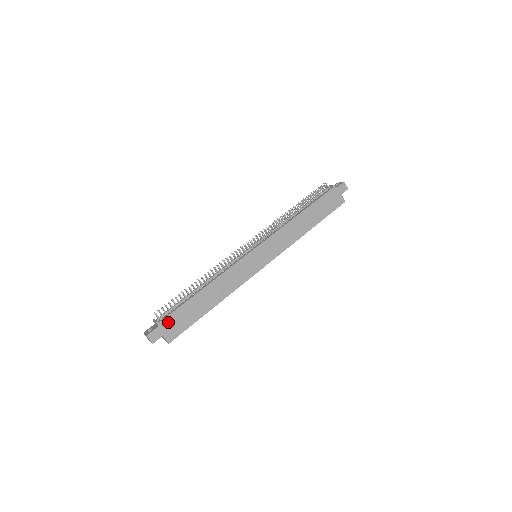
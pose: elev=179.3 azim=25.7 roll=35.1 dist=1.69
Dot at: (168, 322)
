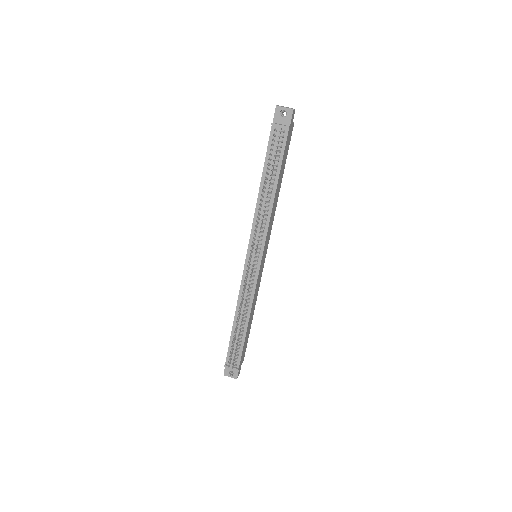
Dot at: (241, 360)
